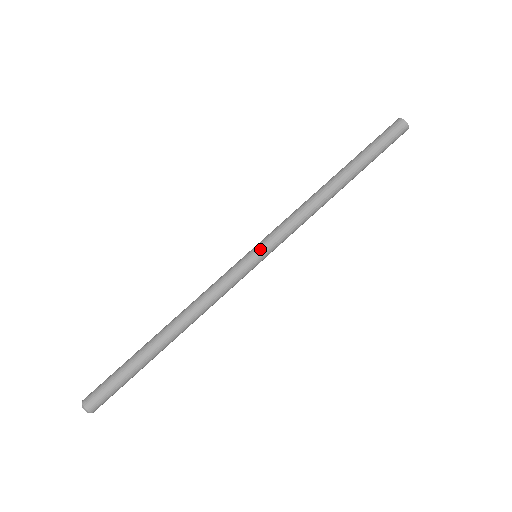
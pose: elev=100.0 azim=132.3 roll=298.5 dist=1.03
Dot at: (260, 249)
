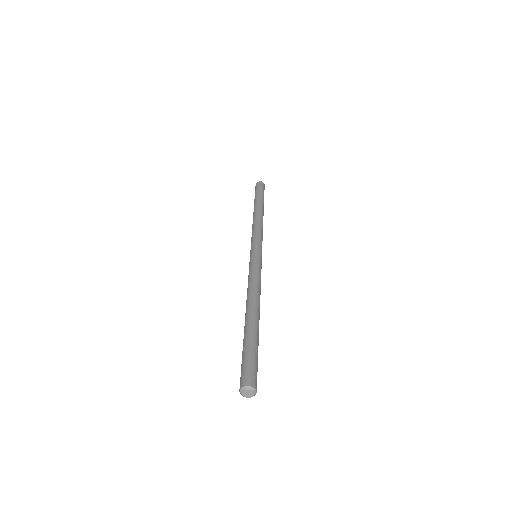
Dot at: (257, 248)
